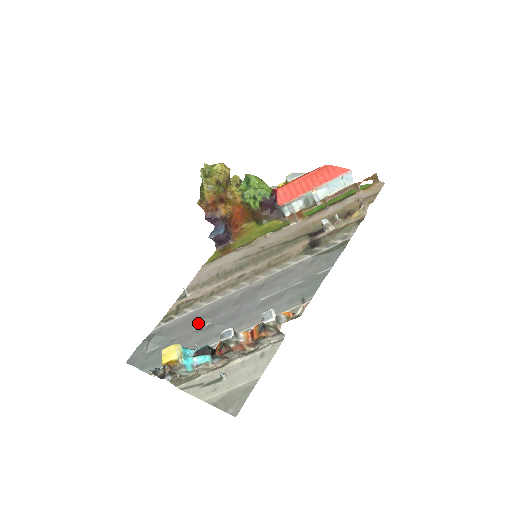
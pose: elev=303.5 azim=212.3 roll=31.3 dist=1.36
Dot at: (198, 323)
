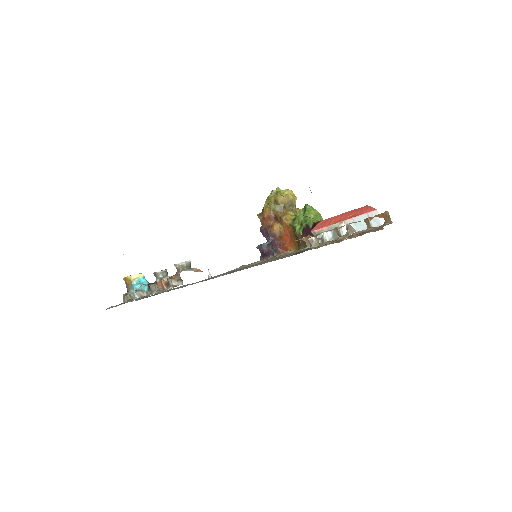
Dot at: occluded
